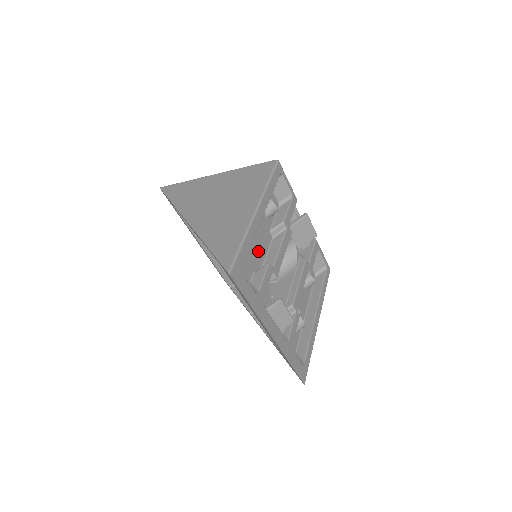
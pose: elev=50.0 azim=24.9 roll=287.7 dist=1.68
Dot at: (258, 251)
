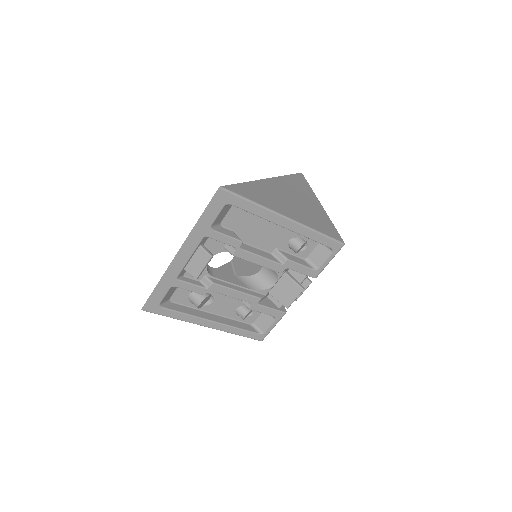
Dot at: (253, 234)
